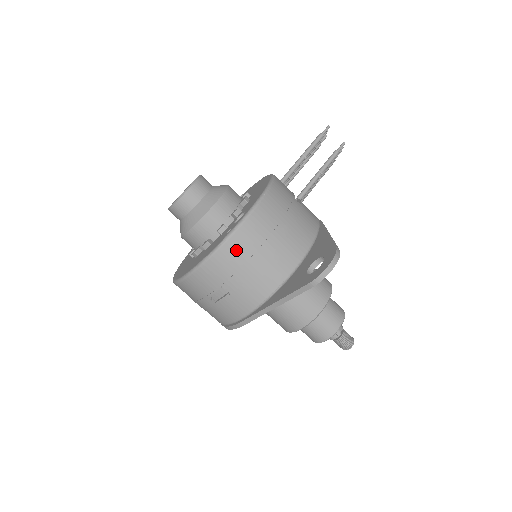
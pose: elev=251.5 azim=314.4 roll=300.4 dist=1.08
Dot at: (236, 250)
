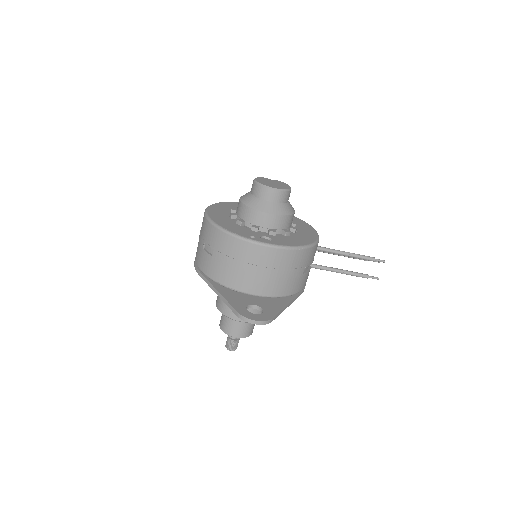
Dot at: (241, 249)
